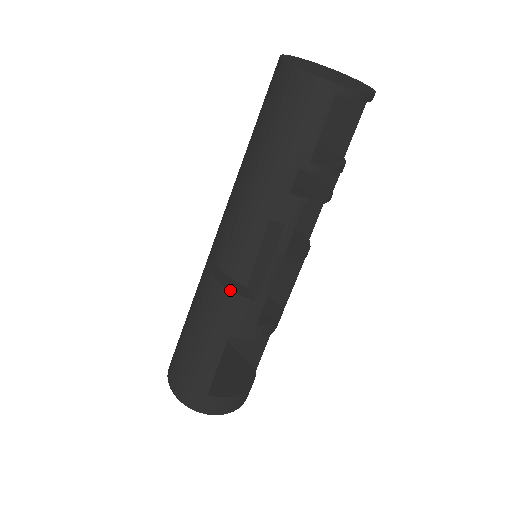
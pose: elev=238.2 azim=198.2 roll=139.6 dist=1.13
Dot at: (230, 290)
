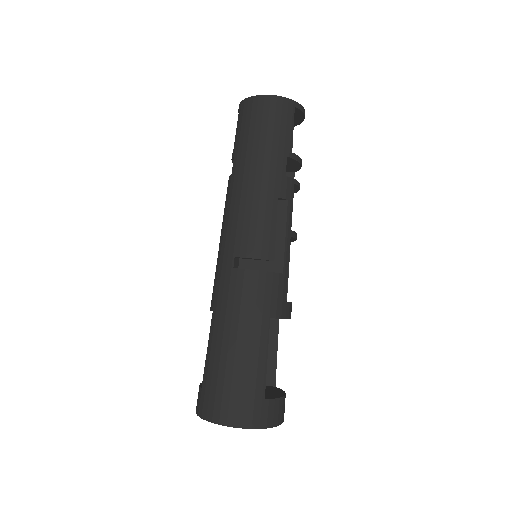
Dot at: (262, 271)
